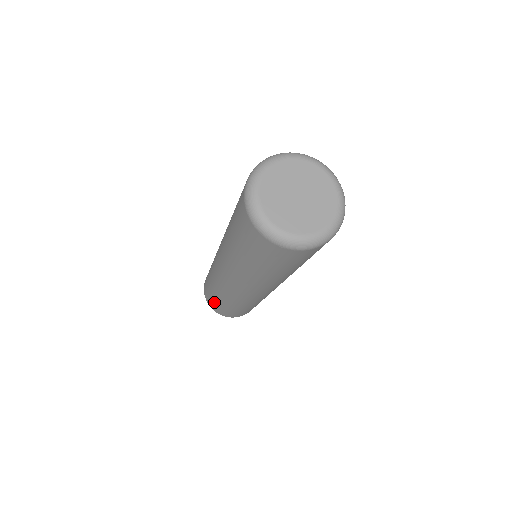
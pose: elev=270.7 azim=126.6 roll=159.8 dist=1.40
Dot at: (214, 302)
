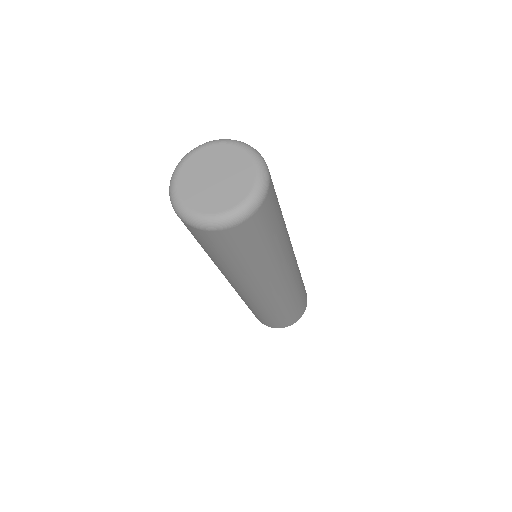
Dot at: (271, 321)
